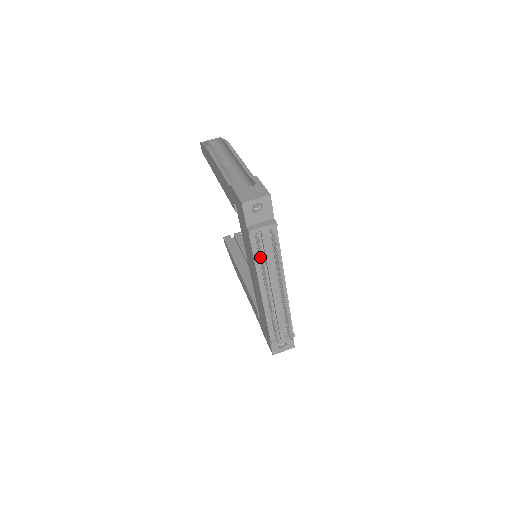
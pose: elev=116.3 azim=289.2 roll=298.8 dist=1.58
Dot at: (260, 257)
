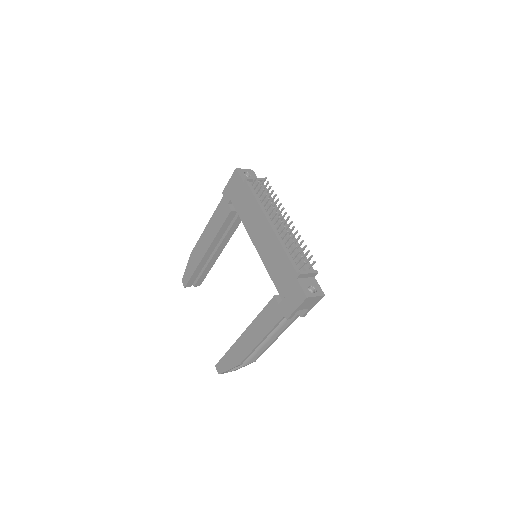
Dot at: (260, 193)
